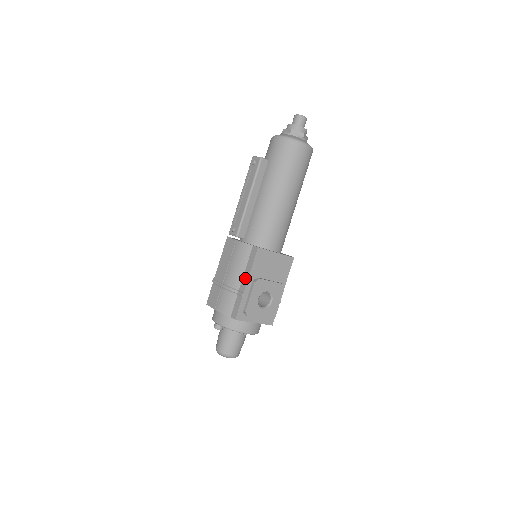
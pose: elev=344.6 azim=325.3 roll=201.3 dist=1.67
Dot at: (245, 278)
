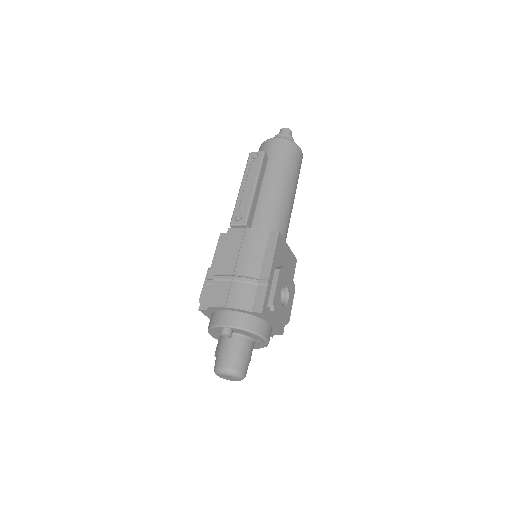
Dot at: (267, 265)
